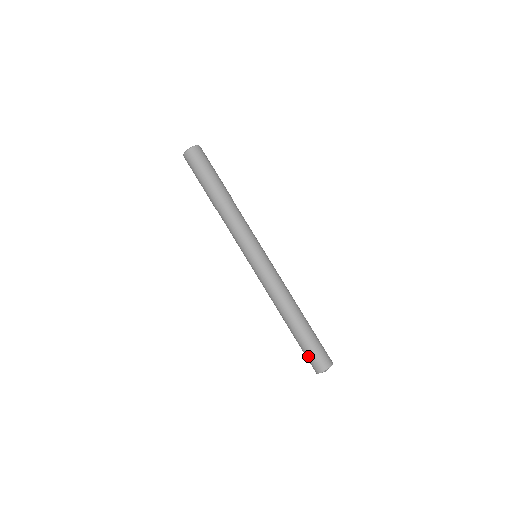
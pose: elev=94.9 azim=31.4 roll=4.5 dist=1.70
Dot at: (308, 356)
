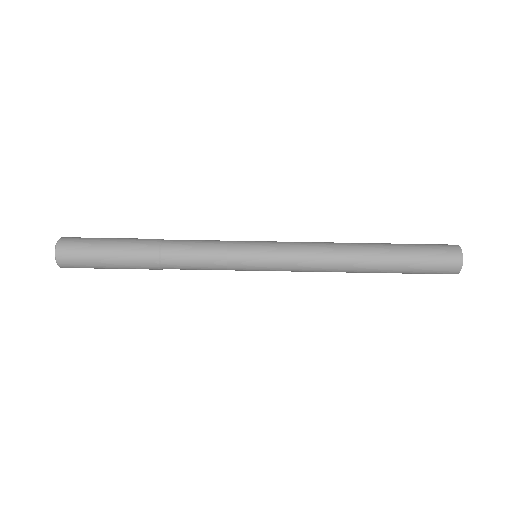
Dot at: (431, 268)
